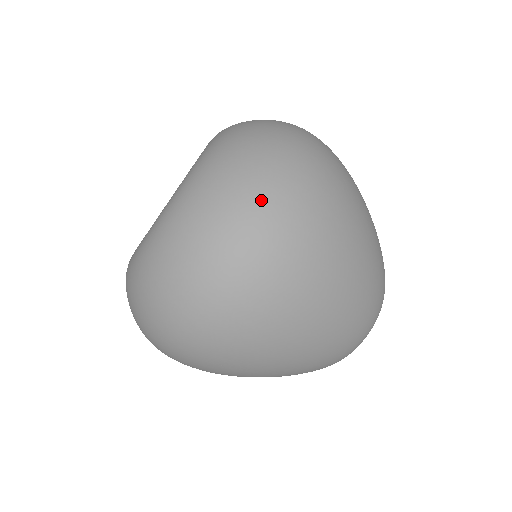
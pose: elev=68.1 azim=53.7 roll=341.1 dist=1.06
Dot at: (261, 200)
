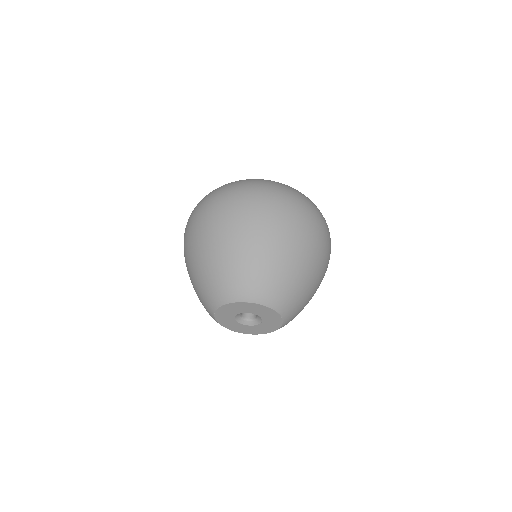
Dot at: occluded
